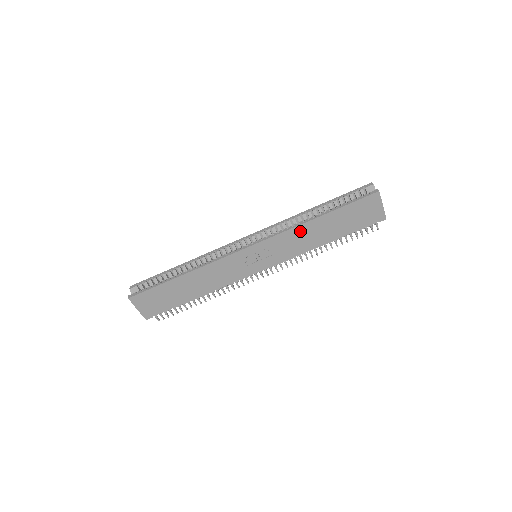
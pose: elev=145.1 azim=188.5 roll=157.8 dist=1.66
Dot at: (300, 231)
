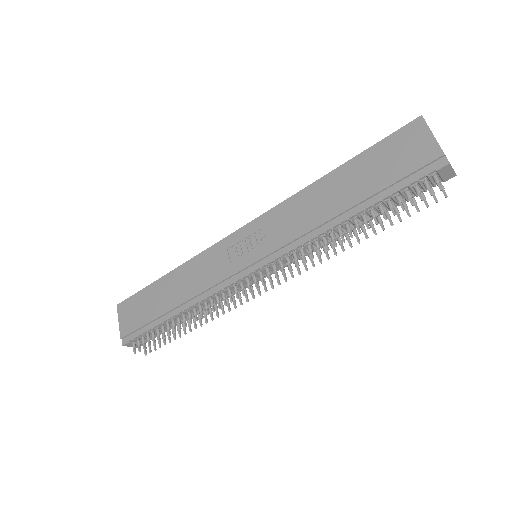
Dot at: (304, 199)
